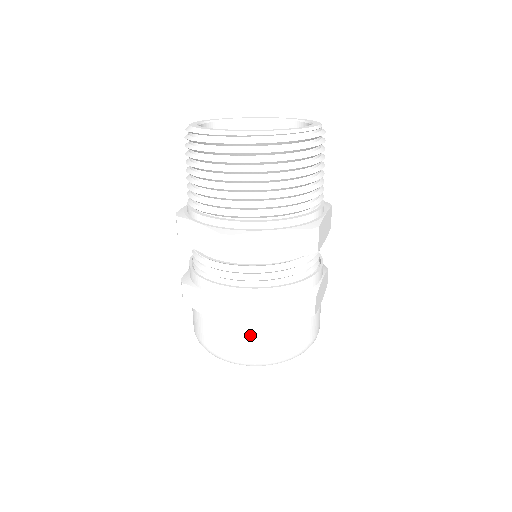
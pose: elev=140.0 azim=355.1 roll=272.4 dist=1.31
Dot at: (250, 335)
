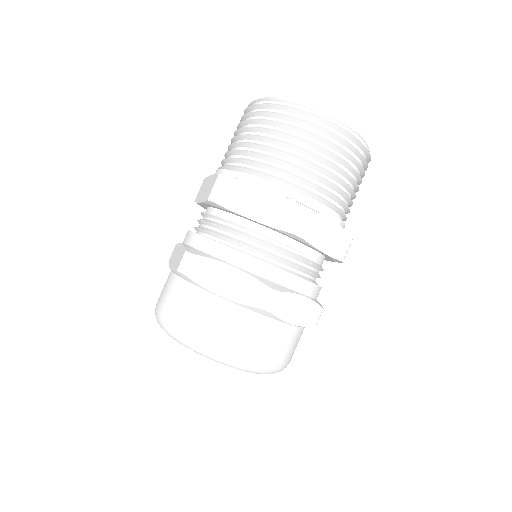
Dot at: (195, 296)
